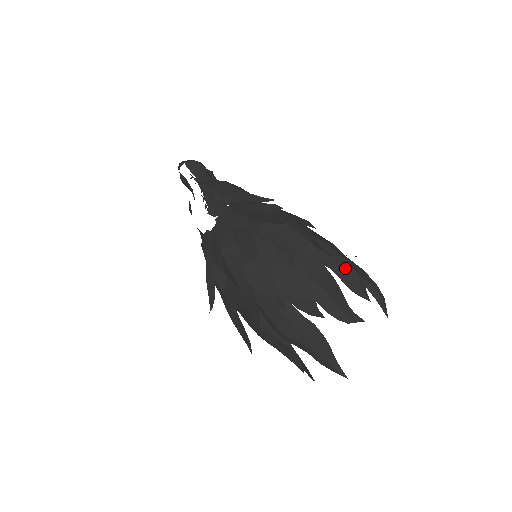
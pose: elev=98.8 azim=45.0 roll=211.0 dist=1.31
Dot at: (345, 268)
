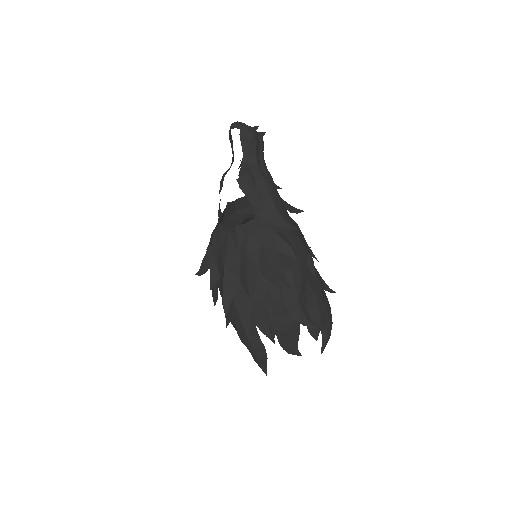
Dot at: (315, 314)
